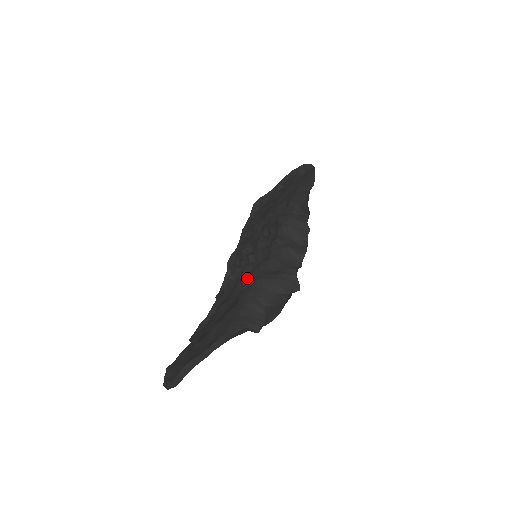
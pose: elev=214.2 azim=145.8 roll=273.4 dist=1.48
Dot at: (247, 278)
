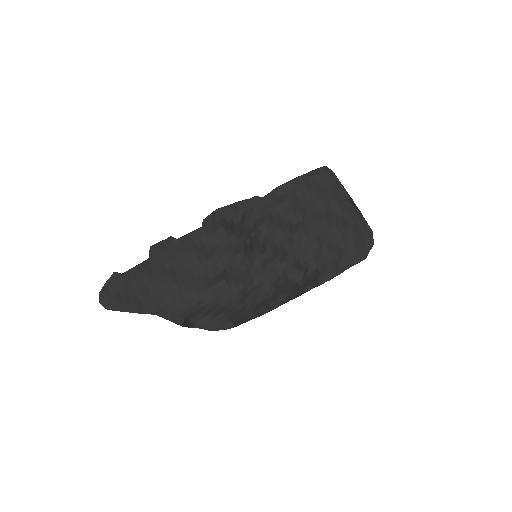
Dot at: (227, 284)
